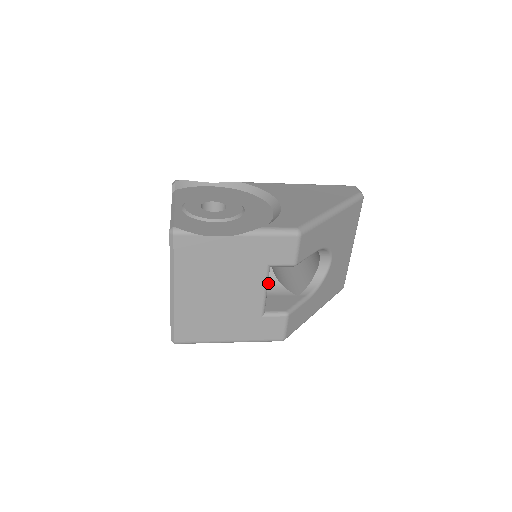
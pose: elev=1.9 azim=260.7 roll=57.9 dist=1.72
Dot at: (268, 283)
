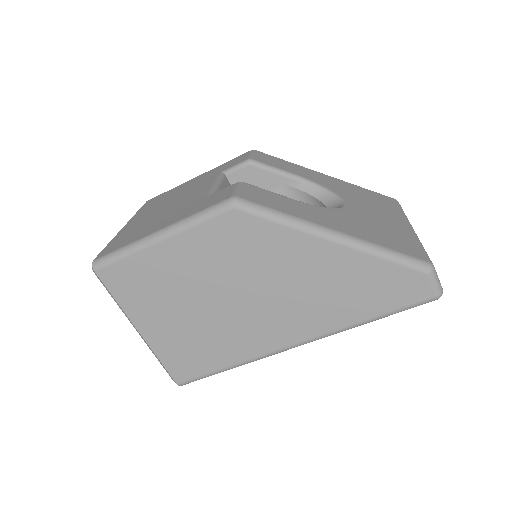
Dot at: occluded
